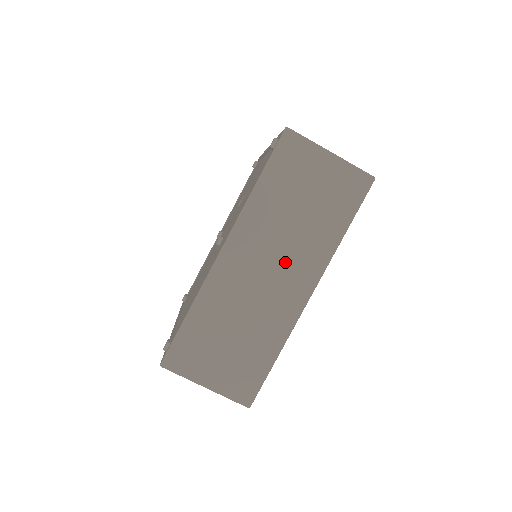
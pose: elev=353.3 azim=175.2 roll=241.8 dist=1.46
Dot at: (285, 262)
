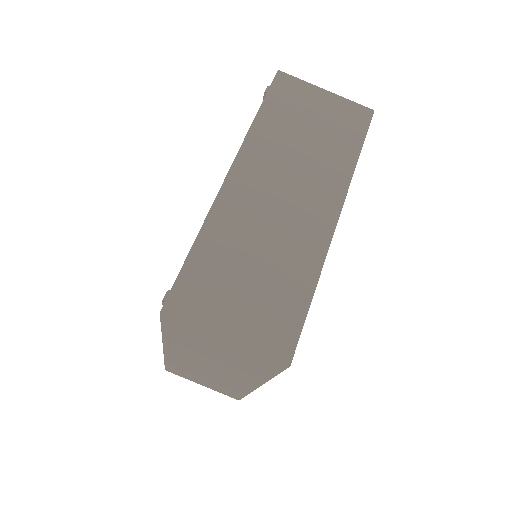
Dot at: (301, 185)
